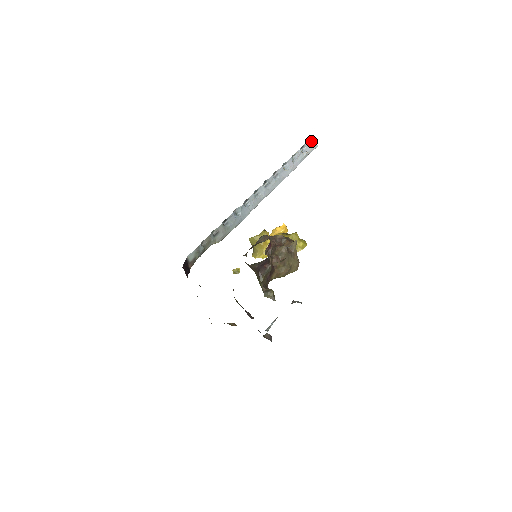
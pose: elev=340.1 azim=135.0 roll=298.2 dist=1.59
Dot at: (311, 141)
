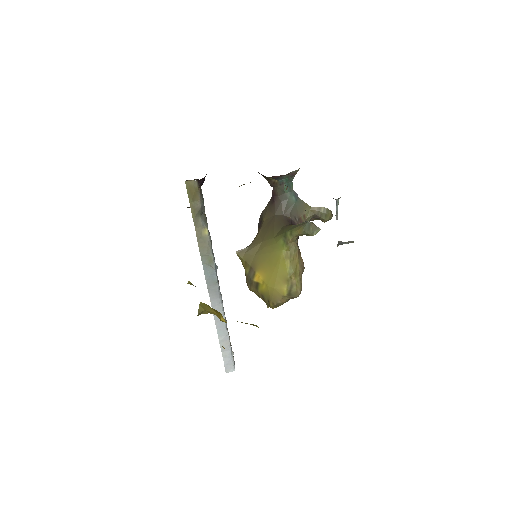
Dot at: occluded
